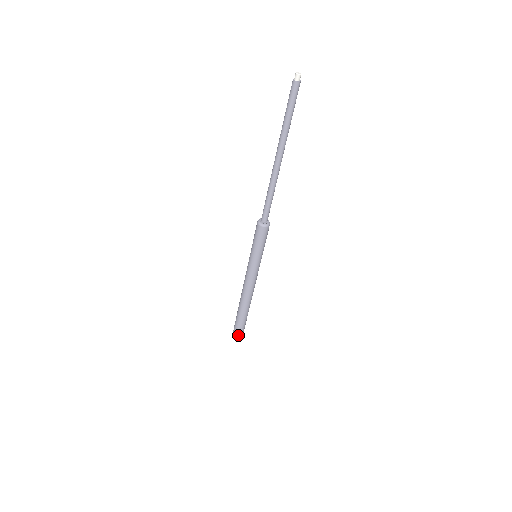
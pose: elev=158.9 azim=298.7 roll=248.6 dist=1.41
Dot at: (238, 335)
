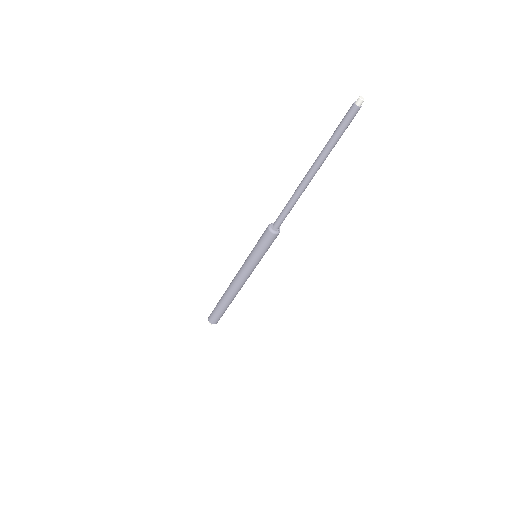
Dot at: (217, 320)
